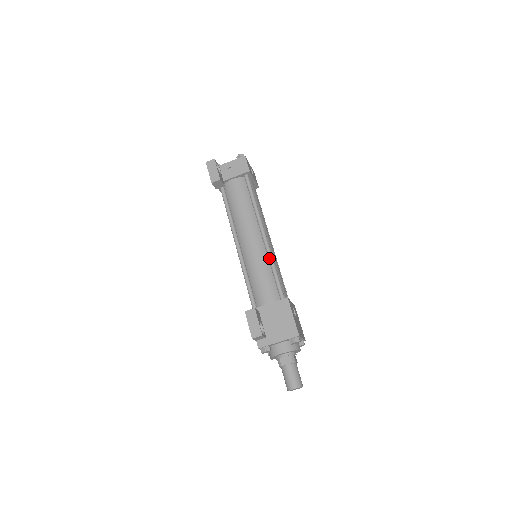
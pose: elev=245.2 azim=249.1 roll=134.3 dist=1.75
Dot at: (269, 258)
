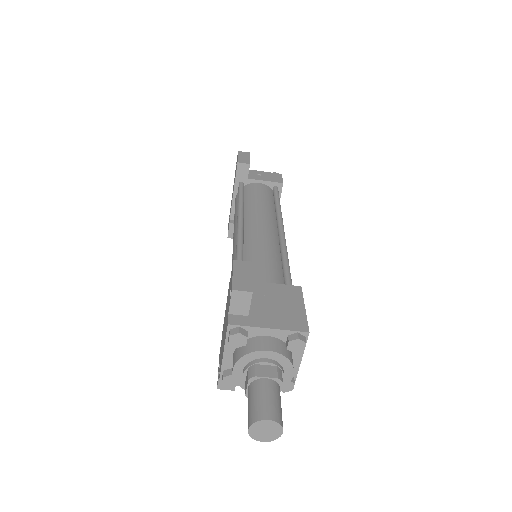
Dot at: (283, 248)
